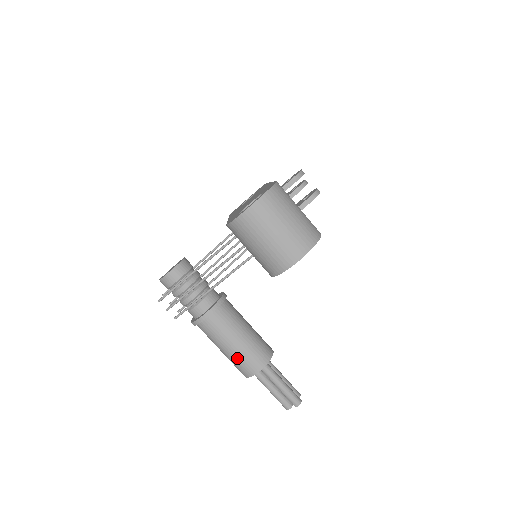
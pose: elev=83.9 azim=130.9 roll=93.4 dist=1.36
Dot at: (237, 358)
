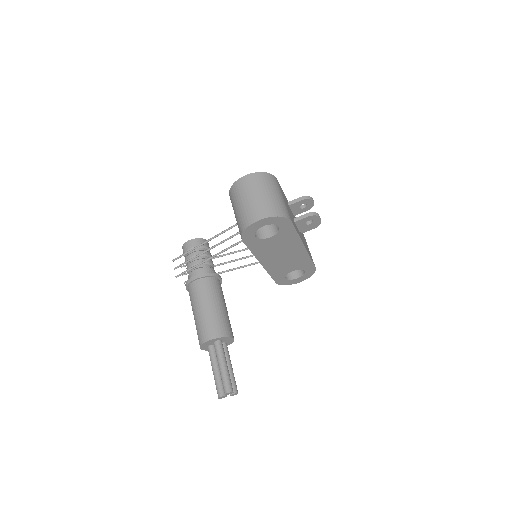
Dot at: (200, 322)
